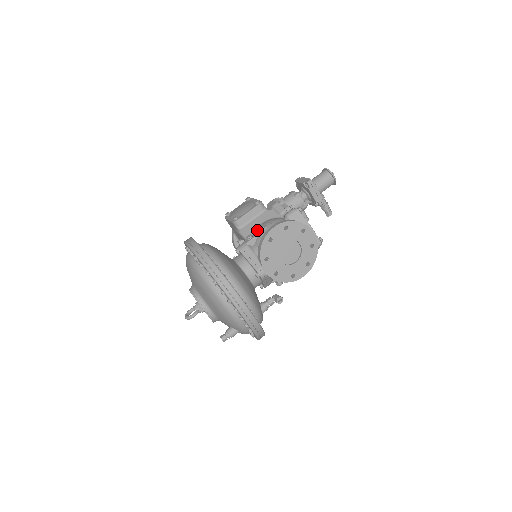
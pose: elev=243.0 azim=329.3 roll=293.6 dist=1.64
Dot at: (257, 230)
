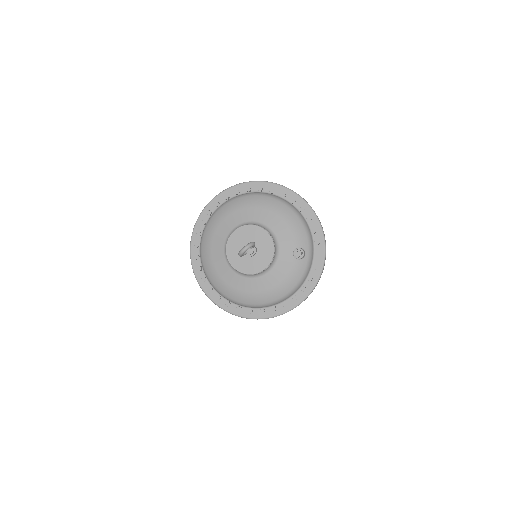
Dot at: occluded
